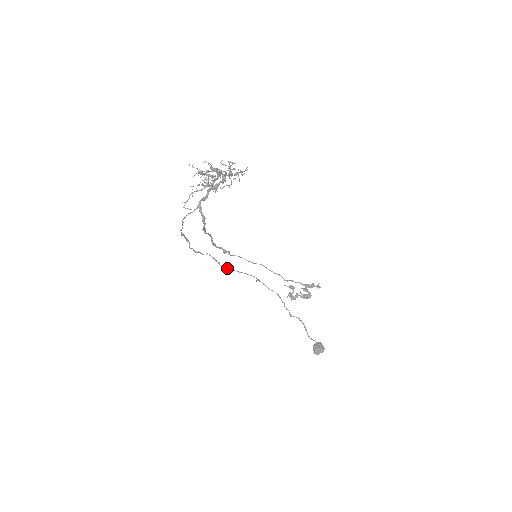
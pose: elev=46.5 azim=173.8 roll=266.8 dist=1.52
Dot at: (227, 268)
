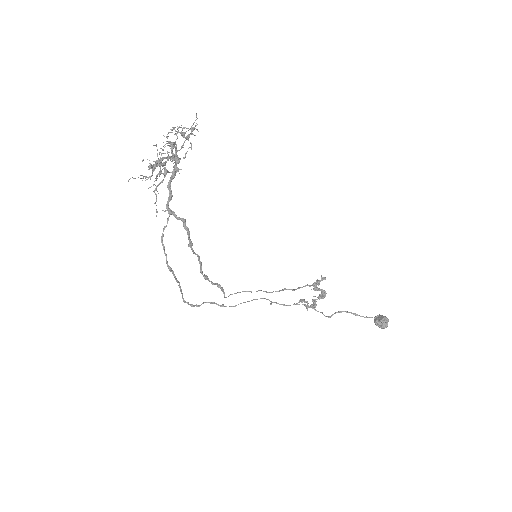
Dot at: (235, 305)
